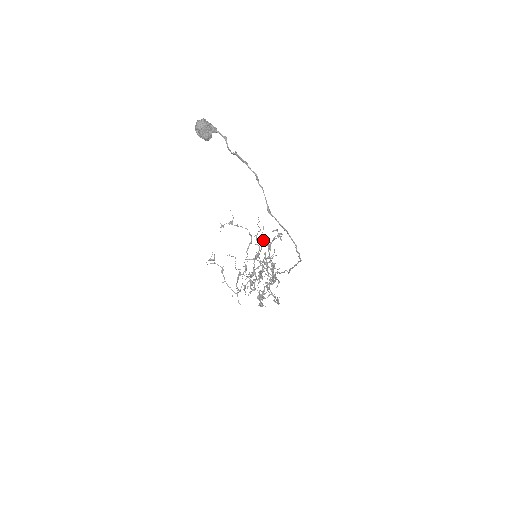
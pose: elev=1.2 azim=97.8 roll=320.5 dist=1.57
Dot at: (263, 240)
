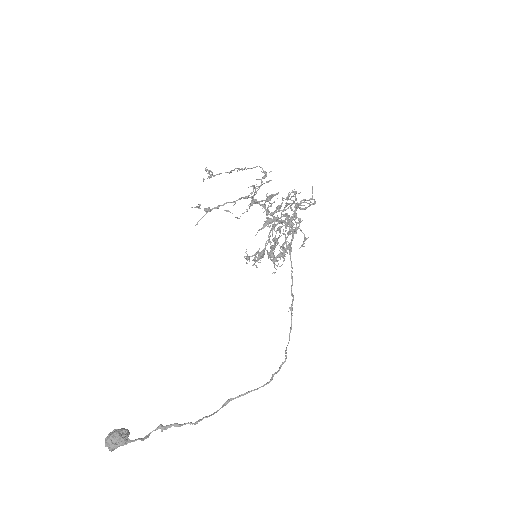
Dot at: (264, 223)
